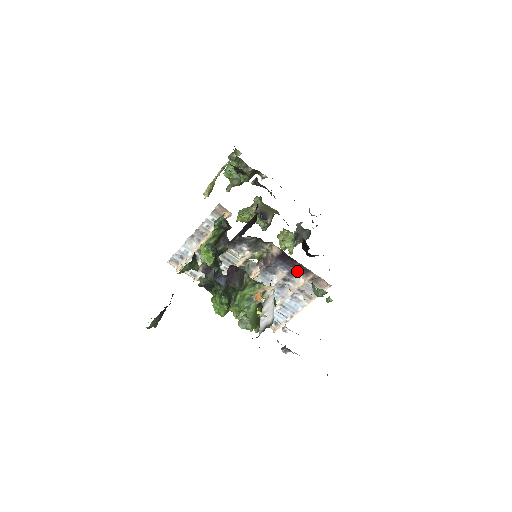
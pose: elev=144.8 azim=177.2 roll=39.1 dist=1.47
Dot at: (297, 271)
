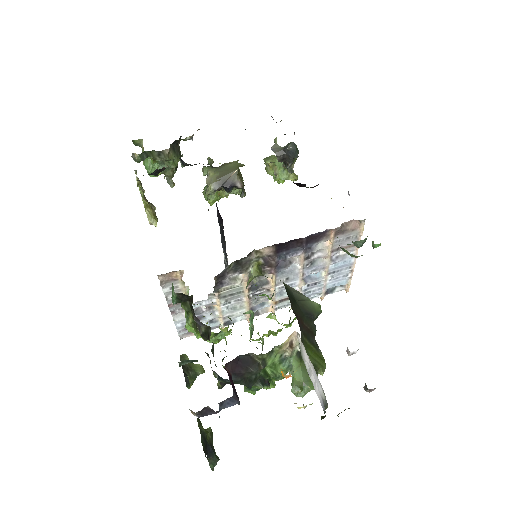
Dot at: (312, 242)
